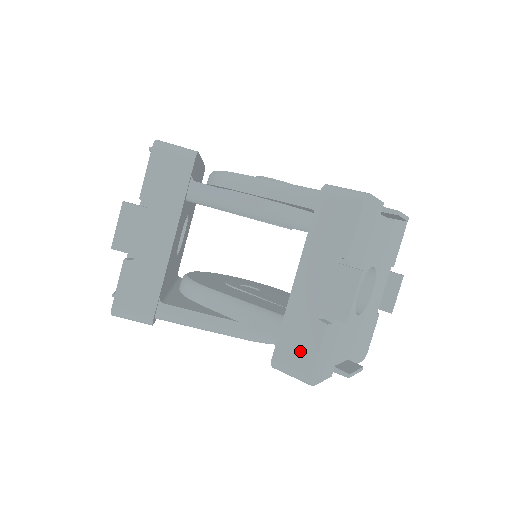
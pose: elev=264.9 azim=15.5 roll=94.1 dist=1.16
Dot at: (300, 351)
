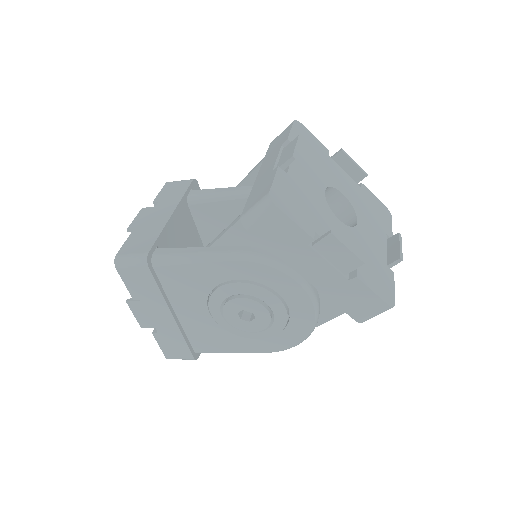
Dot at: (261, 192)
